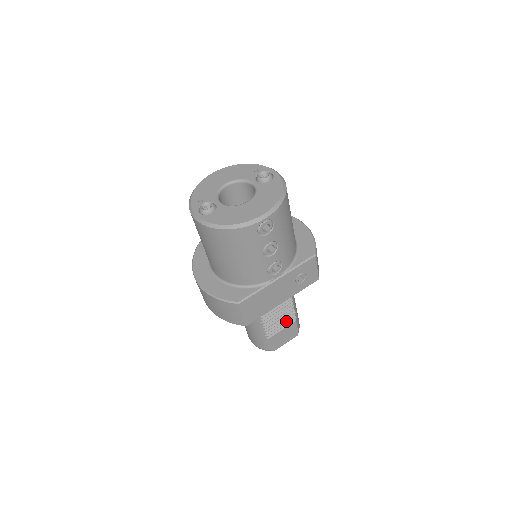
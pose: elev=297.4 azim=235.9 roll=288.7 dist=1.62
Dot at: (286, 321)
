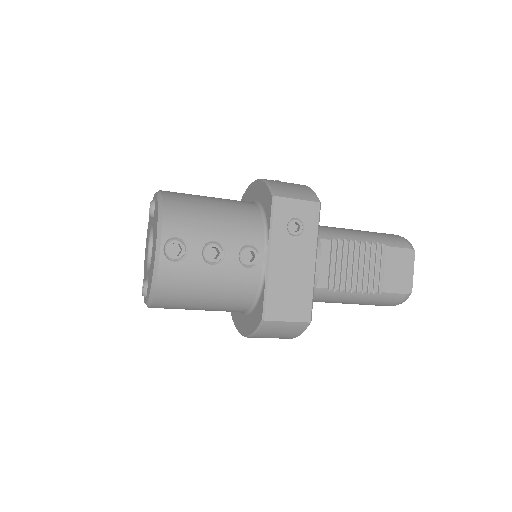
Dot at: (374, 260)
